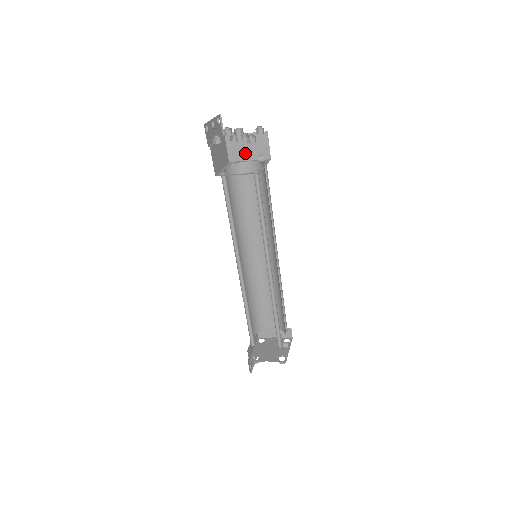
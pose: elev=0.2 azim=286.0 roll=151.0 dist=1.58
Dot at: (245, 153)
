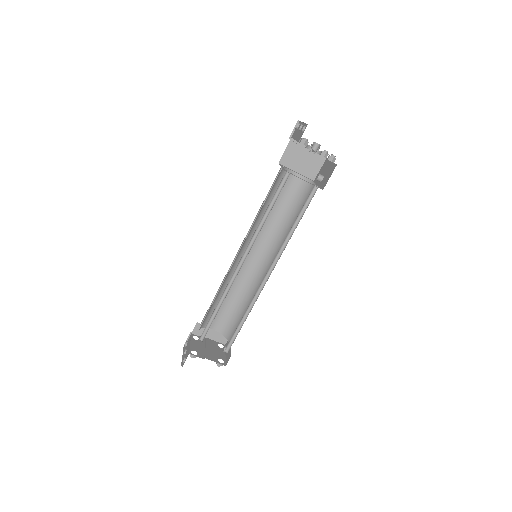
Dot at: (297, 164)
